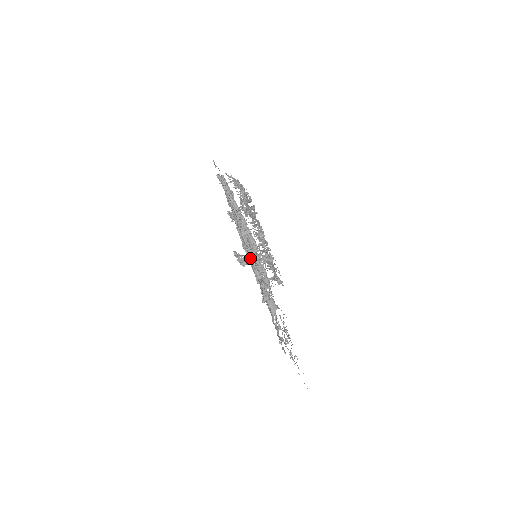
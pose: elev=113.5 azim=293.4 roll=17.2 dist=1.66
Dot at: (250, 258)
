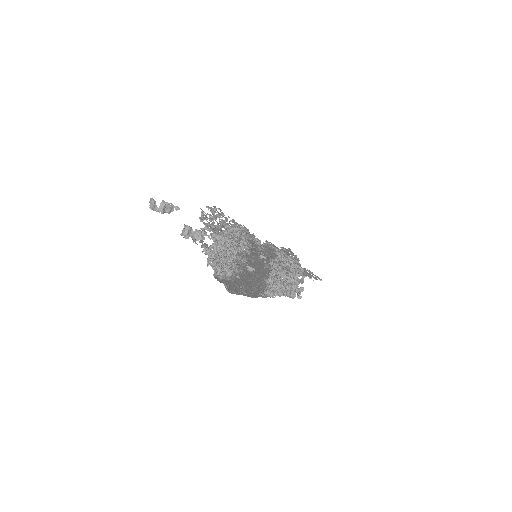
Dot at: occluded
